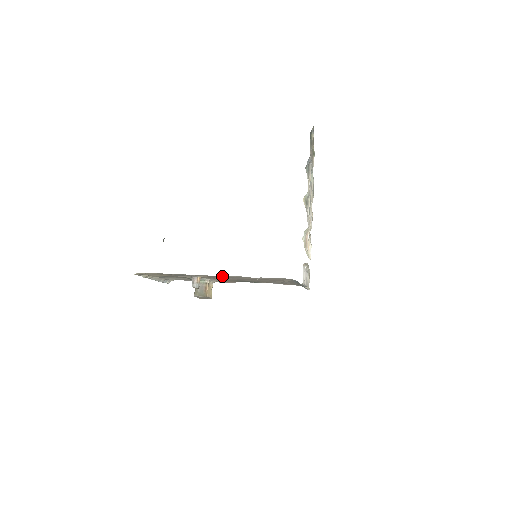
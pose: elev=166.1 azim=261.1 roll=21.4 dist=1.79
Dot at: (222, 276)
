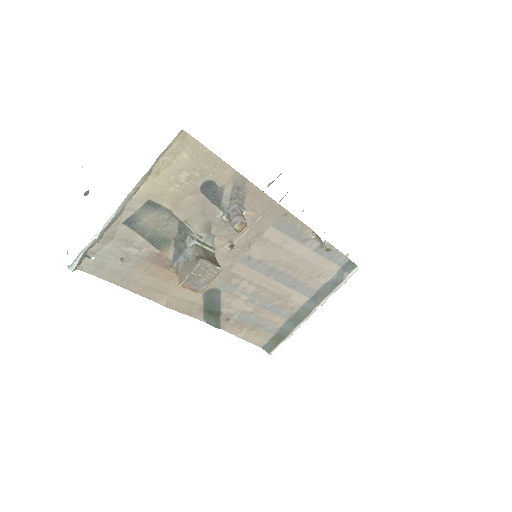
Dot at: (277, 224)
